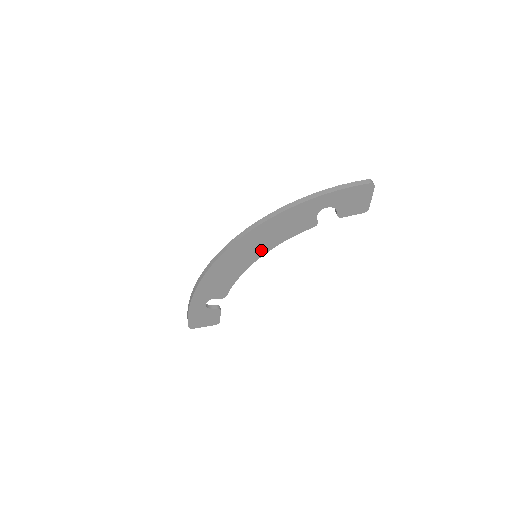
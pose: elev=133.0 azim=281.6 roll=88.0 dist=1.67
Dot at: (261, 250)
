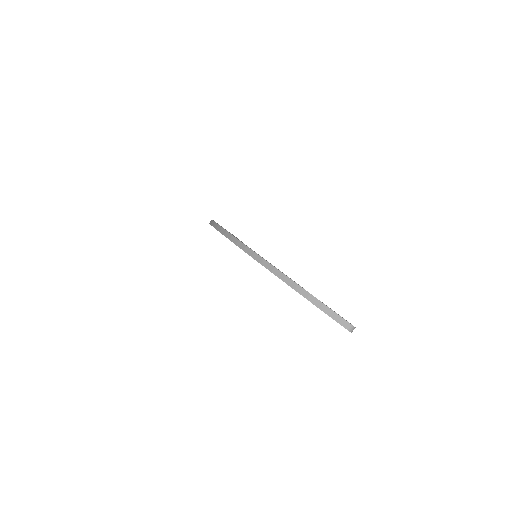
Dot at: occluded
